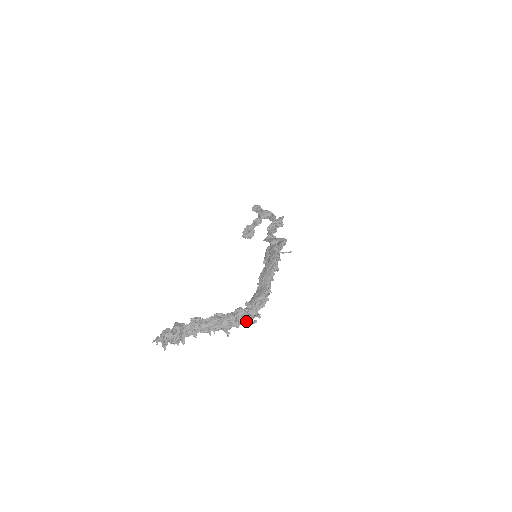
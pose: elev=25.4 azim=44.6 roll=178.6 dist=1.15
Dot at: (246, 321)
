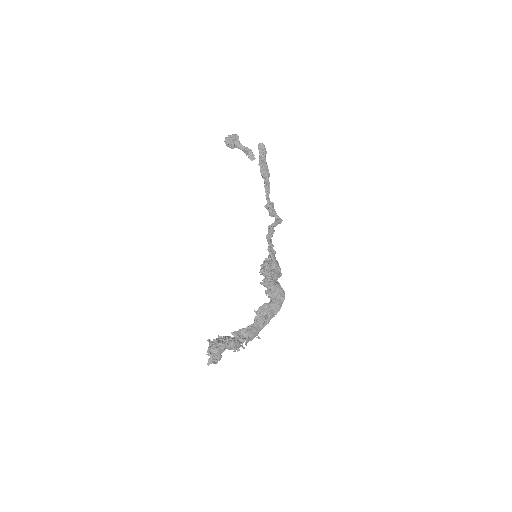
Dot at: occluded
